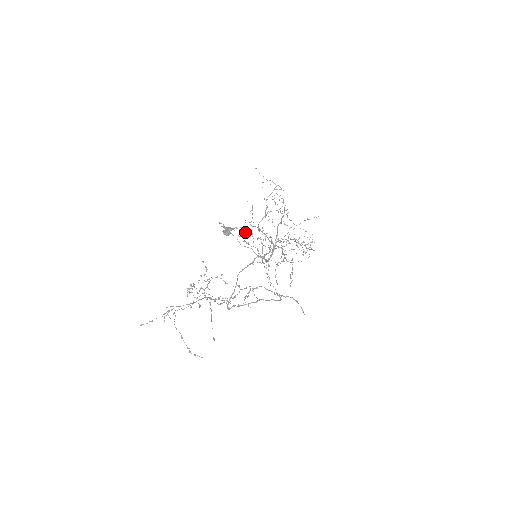
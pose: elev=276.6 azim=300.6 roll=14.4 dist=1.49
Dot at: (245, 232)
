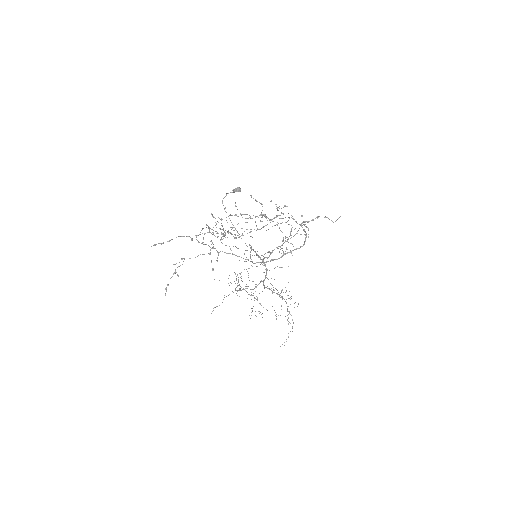
Dot at: occluded
